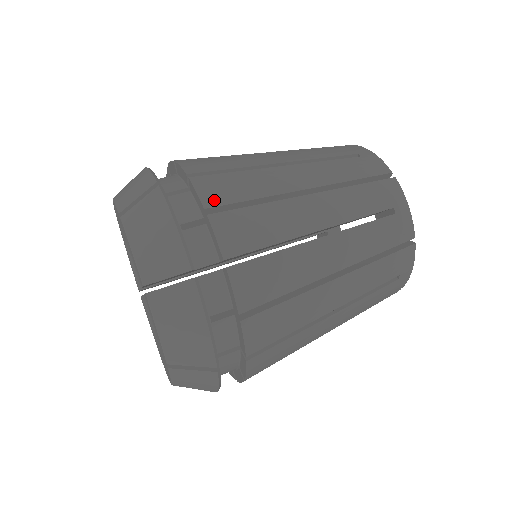
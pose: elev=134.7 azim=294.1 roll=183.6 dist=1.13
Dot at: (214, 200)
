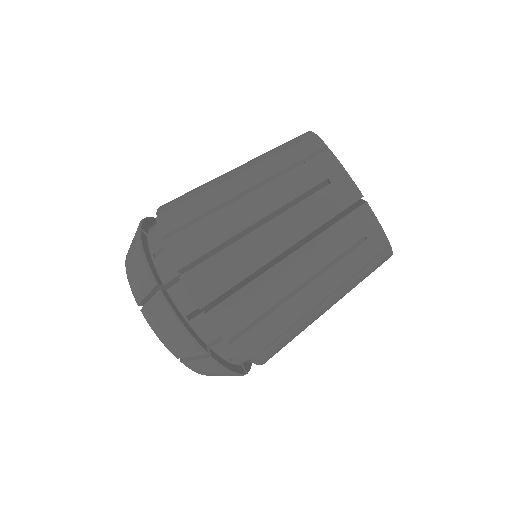
Dot at: (253, 353)
